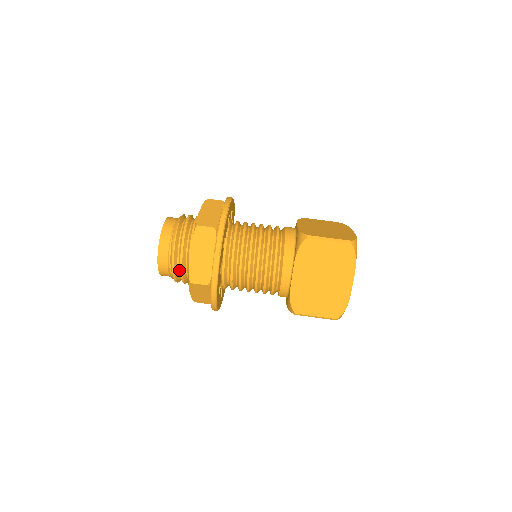
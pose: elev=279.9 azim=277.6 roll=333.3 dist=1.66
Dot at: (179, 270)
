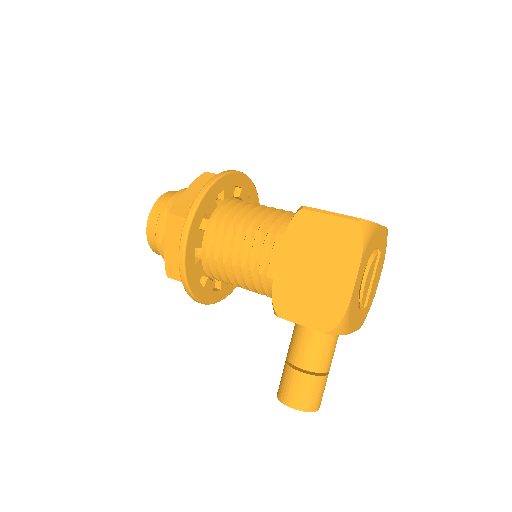
Dot at: occluded
